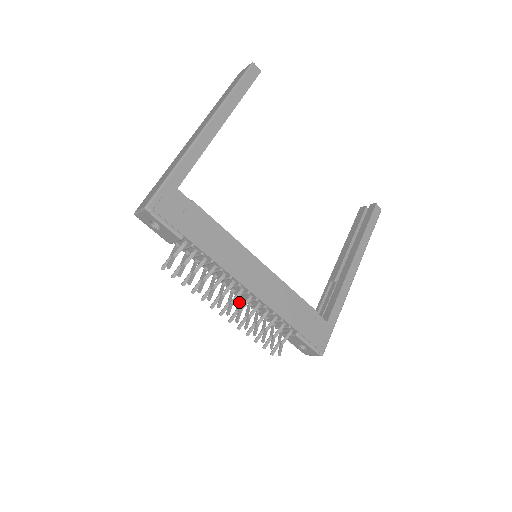
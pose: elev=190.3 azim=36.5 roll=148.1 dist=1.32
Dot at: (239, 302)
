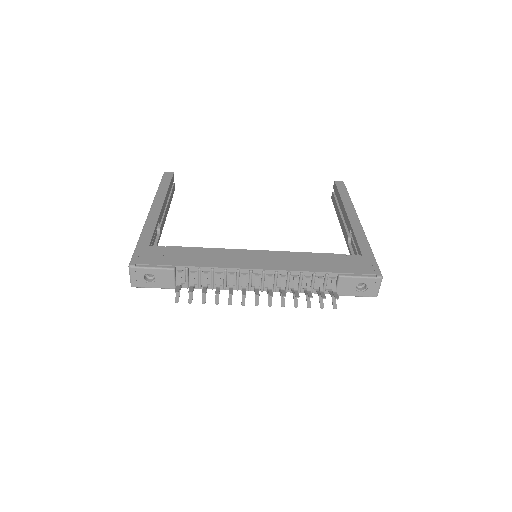
Dot at: (267, 290)
